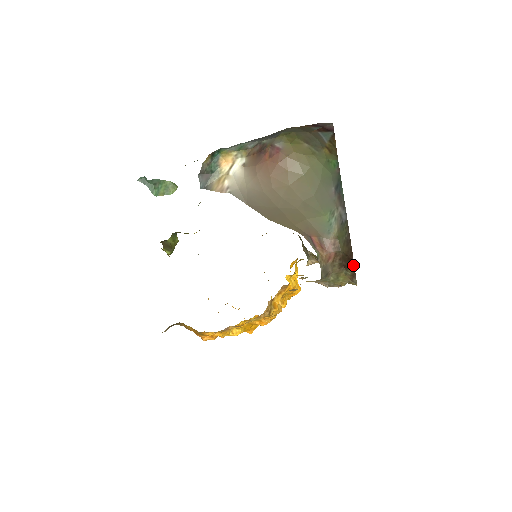
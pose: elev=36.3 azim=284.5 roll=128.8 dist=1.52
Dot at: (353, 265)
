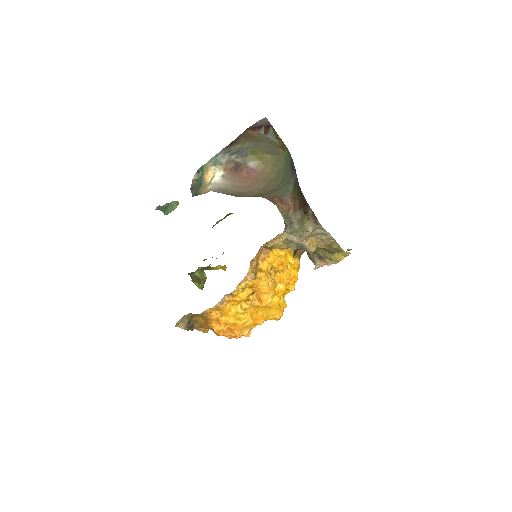
Dot at: (308, 206)
